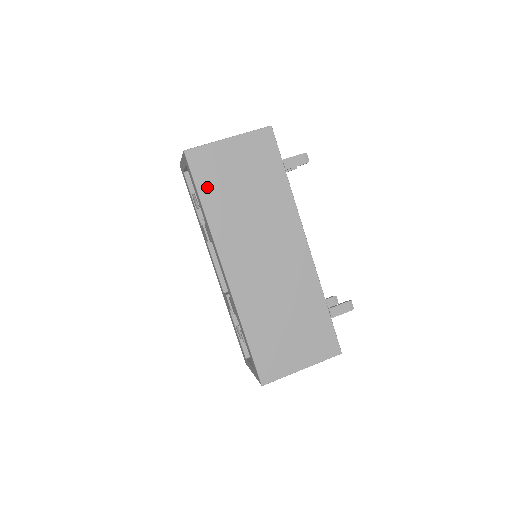
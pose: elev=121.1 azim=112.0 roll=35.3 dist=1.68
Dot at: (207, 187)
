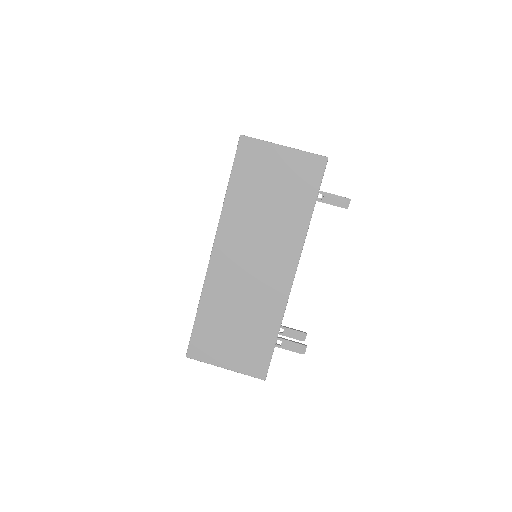
Dot at: (241, 176)
